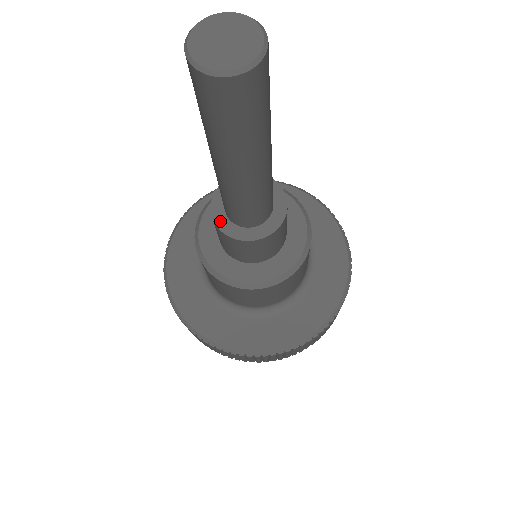
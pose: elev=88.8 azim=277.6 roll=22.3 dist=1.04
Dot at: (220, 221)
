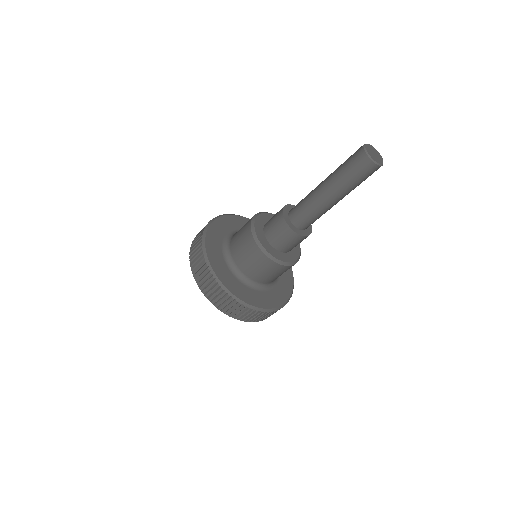
Dot at: (285, 214)
